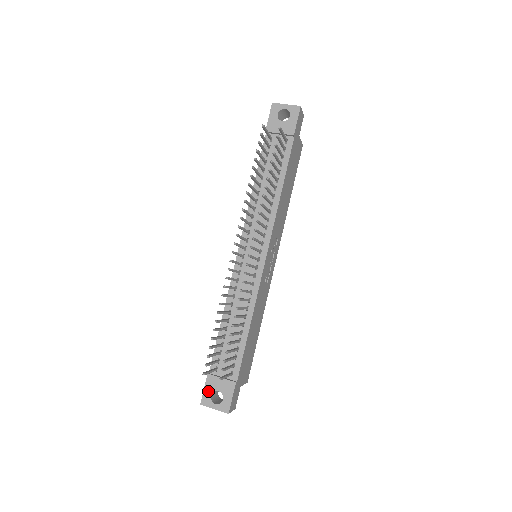
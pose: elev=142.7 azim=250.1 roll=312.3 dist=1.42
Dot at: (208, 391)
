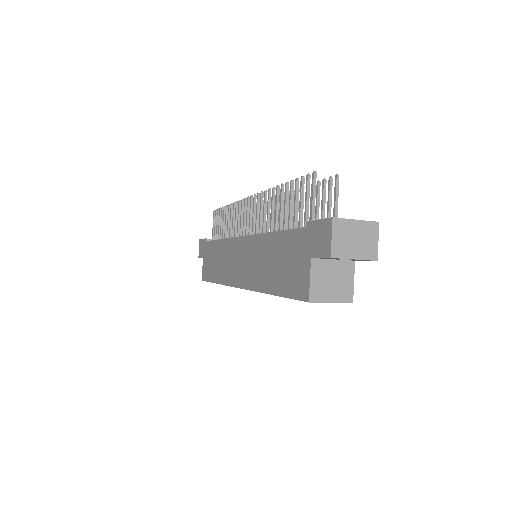
Dot at: occluded
